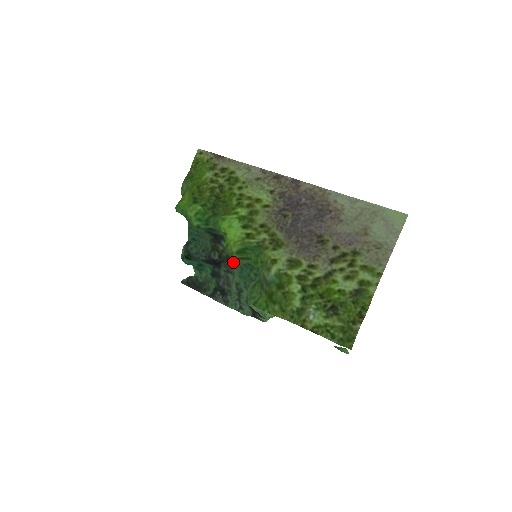
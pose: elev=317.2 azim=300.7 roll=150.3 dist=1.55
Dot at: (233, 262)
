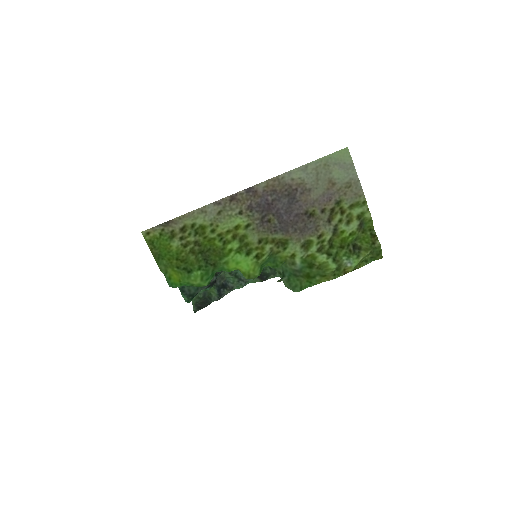
Dot at: occluded
